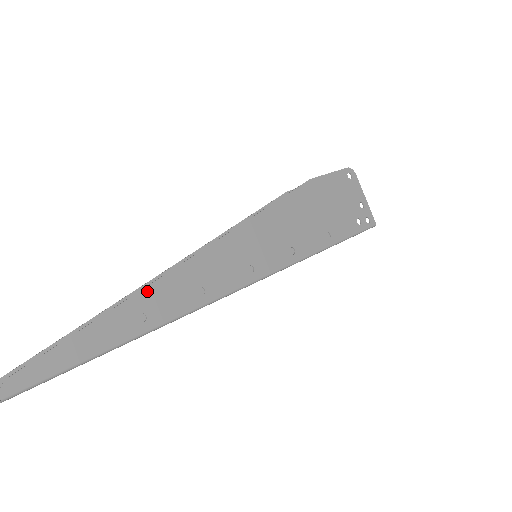
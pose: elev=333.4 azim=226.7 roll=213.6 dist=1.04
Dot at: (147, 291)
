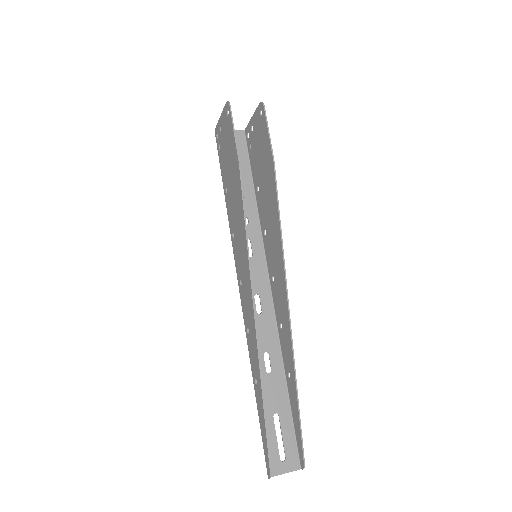
Dot at: (294, 365)
